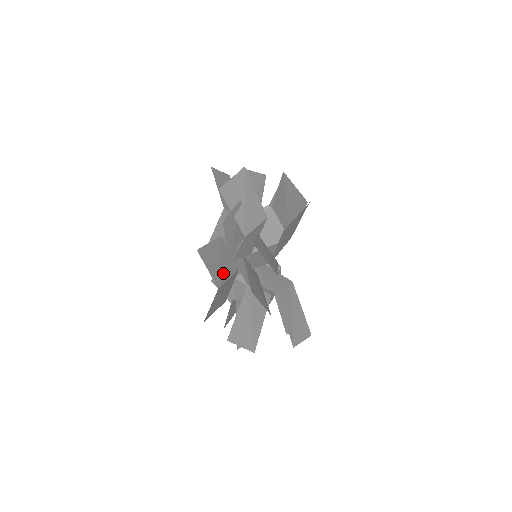
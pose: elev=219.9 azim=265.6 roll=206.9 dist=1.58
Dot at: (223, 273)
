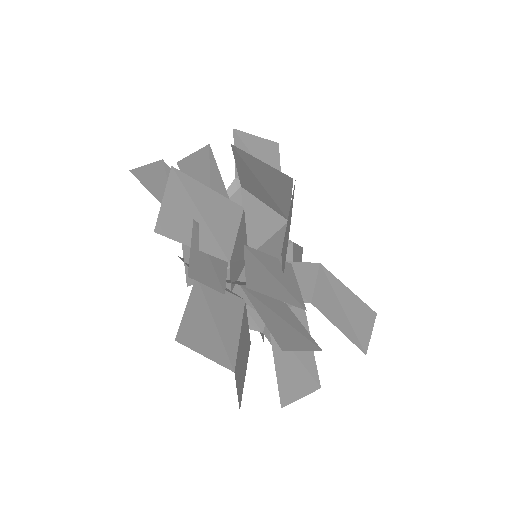
Dot at: (228, 336)
